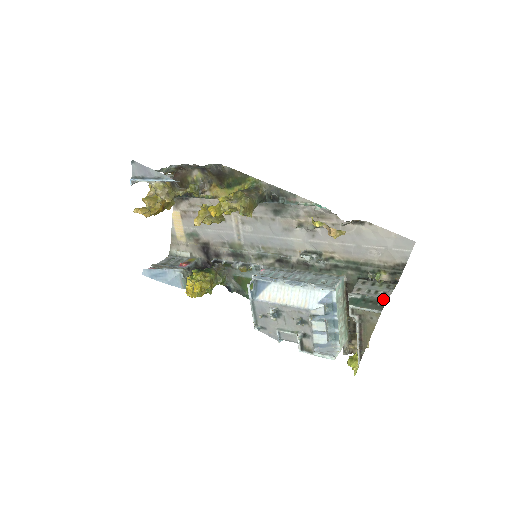
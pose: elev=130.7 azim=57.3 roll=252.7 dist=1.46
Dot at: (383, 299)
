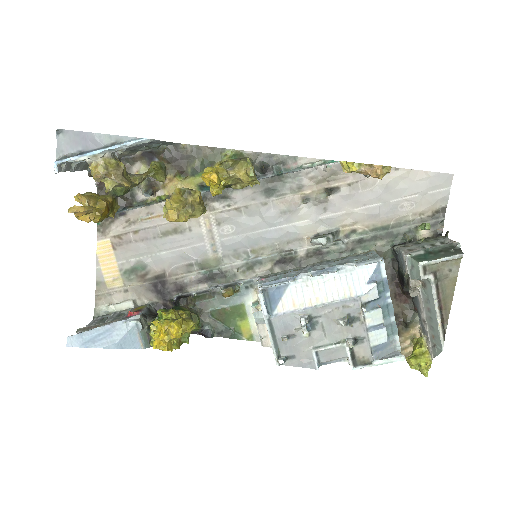
Dot at: (452, 244)
